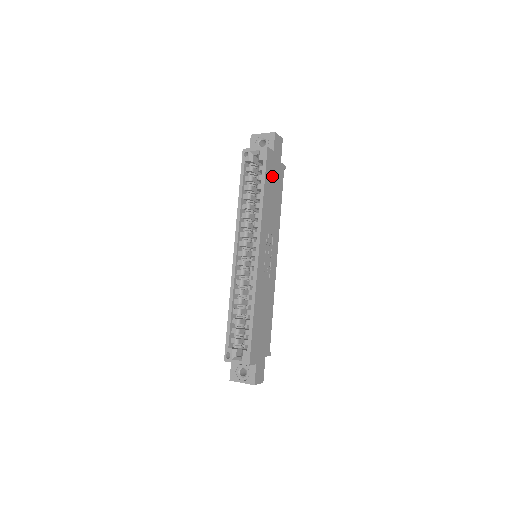
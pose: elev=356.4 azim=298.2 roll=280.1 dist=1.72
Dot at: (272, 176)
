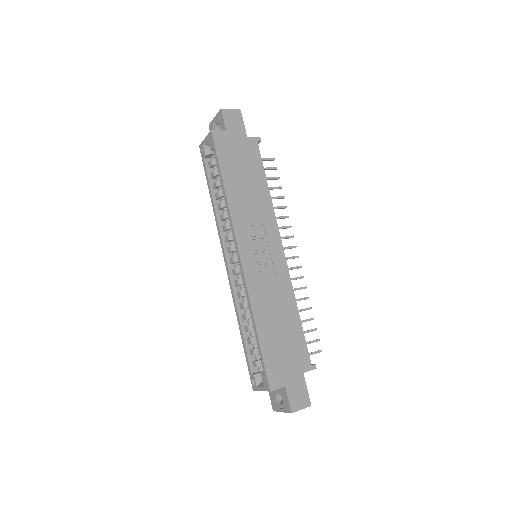
Dot at: (234, 159)
